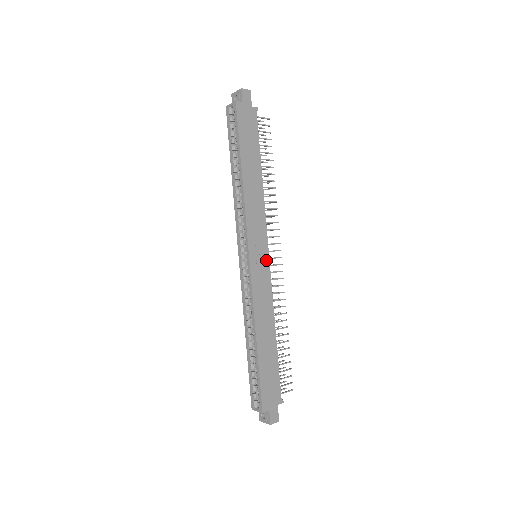
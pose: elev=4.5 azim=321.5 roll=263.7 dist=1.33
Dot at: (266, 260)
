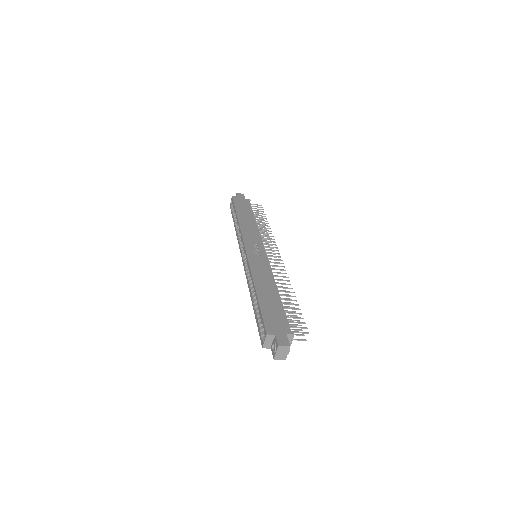
Dot at: (263, 253)
